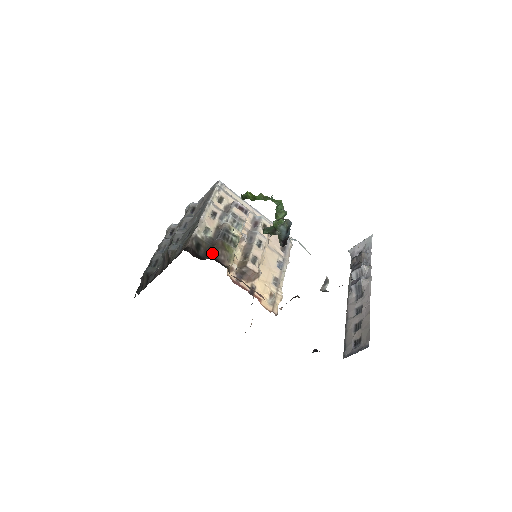
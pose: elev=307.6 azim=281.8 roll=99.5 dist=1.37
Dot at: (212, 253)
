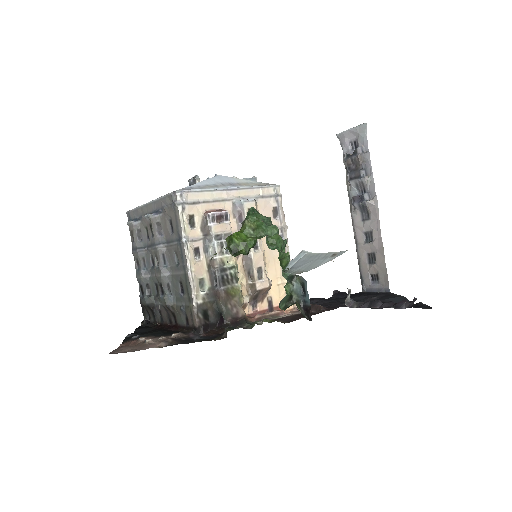
Dot at: (223, 314)
